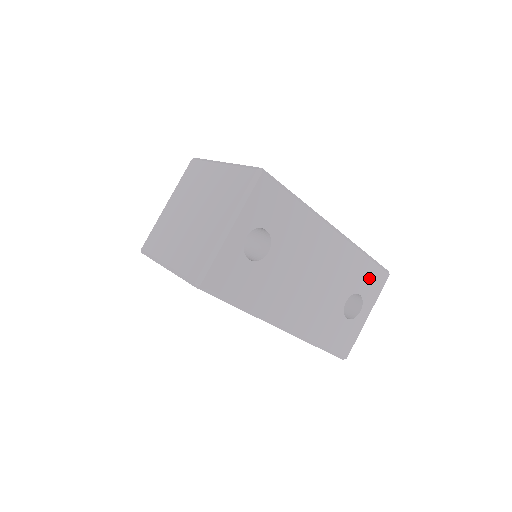
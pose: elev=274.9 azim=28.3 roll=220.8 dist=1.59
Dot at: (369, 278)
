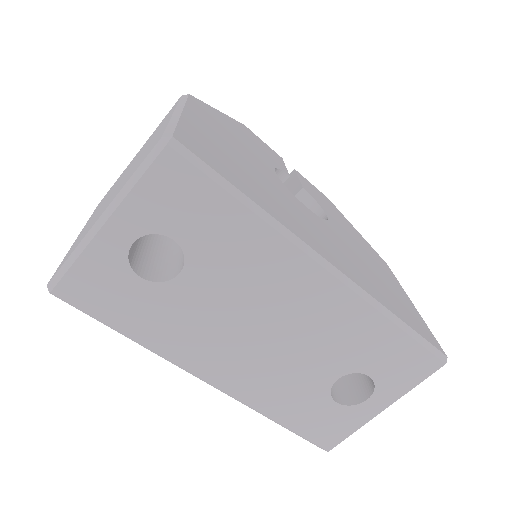
Dot at: (396, 358)
